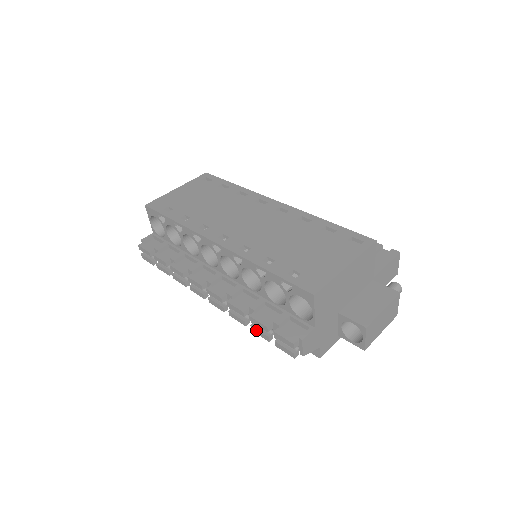
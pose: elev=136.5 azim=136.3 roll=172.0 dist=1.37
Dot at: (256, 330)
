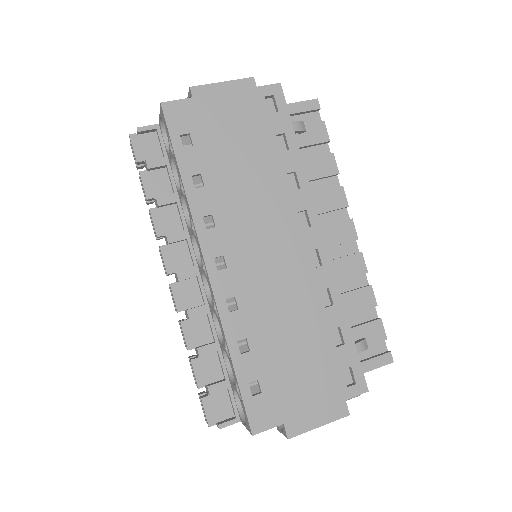
Dot at: (191, 366)
